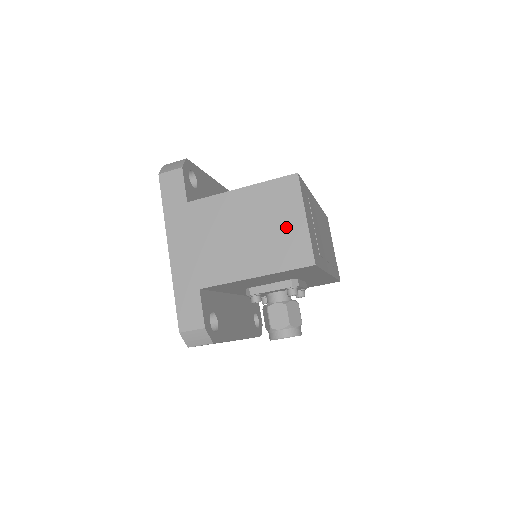
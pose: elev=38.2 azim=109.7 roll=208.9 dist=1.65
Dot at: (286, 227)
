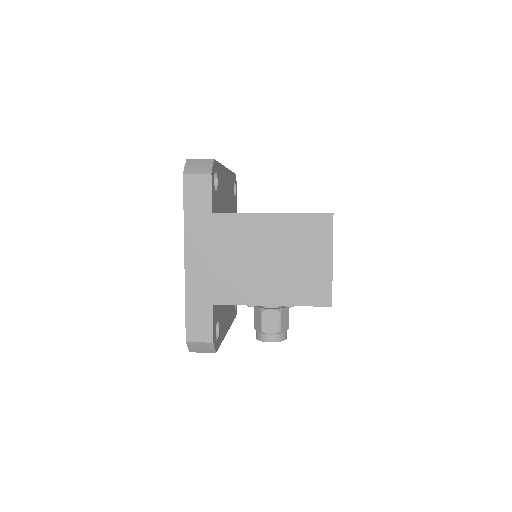
Dot at: (311, 264)
